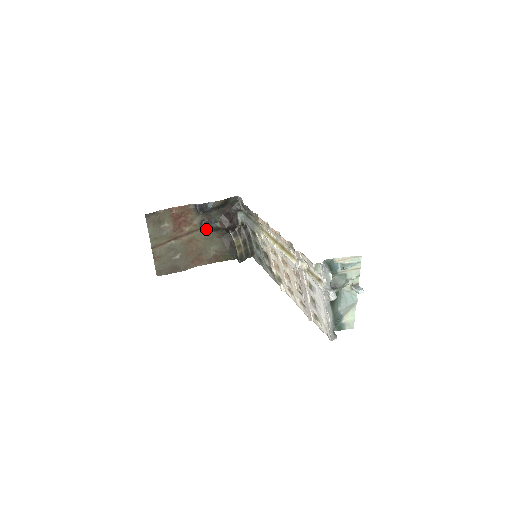
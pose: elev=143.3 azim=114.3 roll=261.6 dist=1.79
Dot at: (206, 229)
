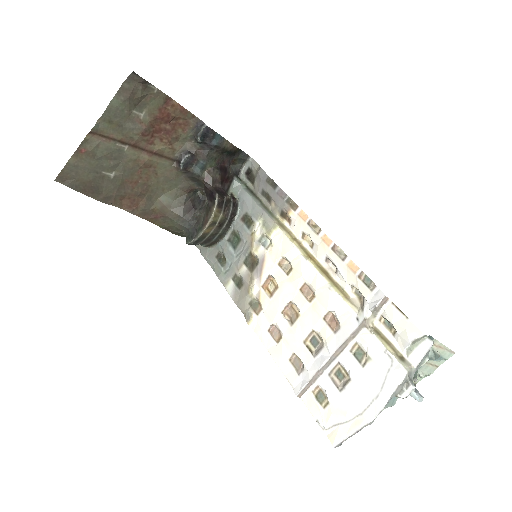
Dot at: (183, 167)
